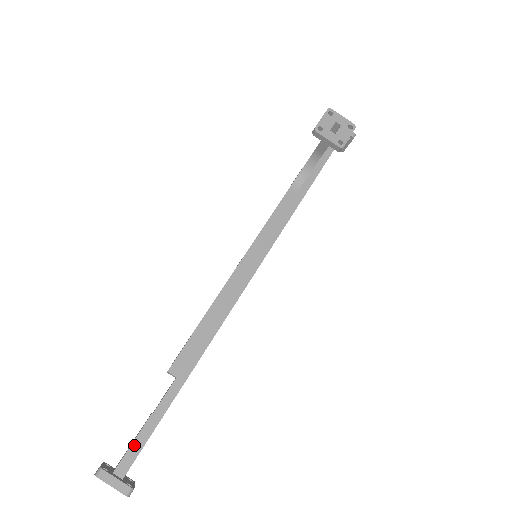
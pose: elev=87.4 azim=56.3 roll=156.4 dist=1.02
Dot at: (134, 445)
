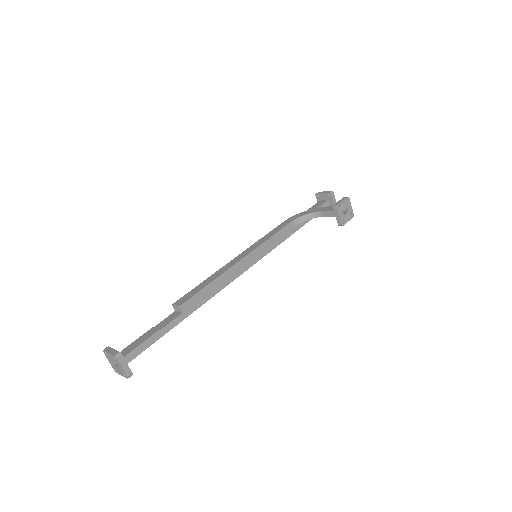
Dot at: (141, 346)
